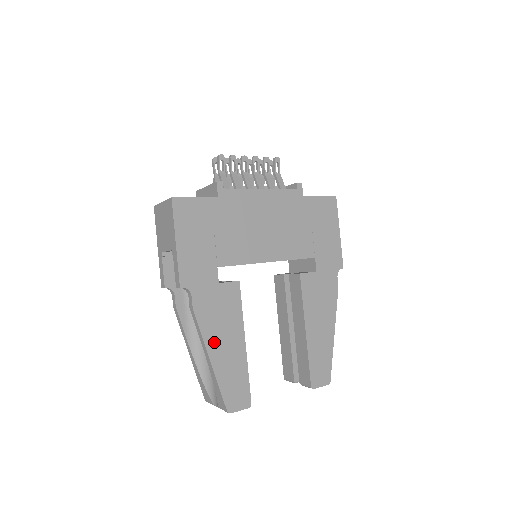
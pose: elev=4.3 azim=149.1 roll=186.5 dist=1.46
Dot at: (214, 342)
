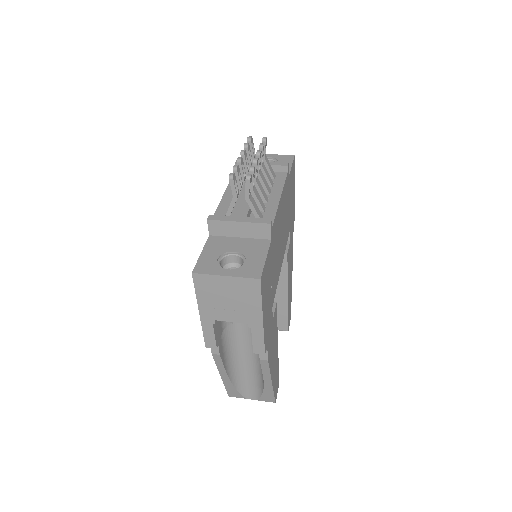
Dot at: (272, 368)
